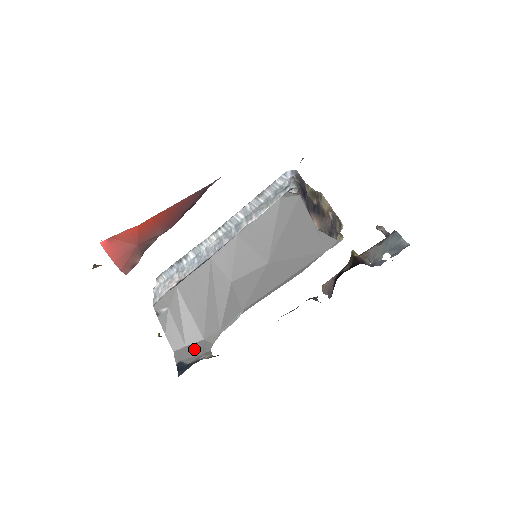
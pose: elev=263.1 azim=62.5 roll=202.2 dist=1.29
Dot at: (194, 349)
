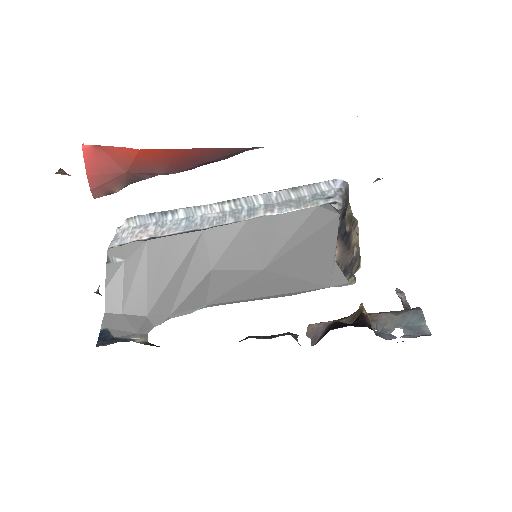
Dot at: (130, 322)
